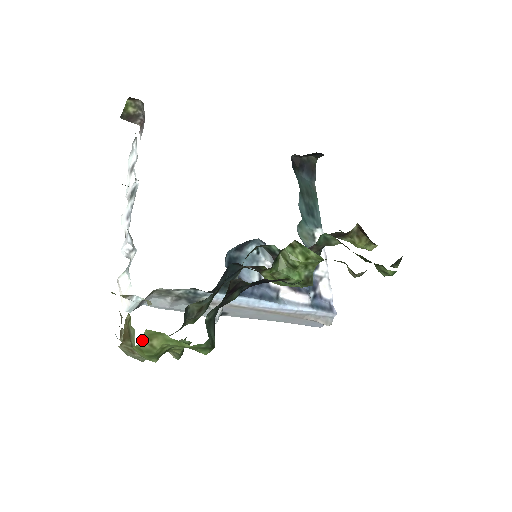
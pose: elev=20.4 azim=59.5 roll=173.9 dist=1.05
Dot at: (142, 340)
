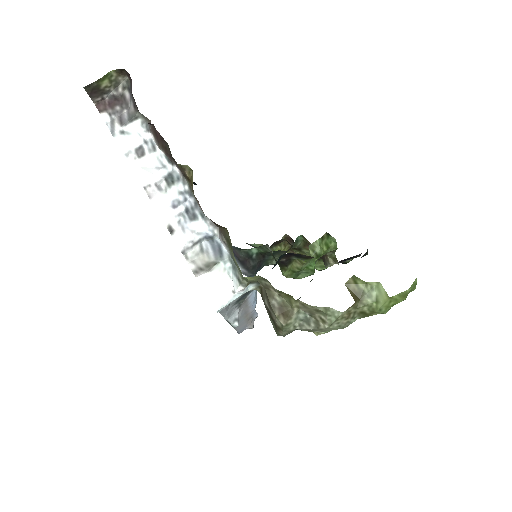
Dot at: occluded
